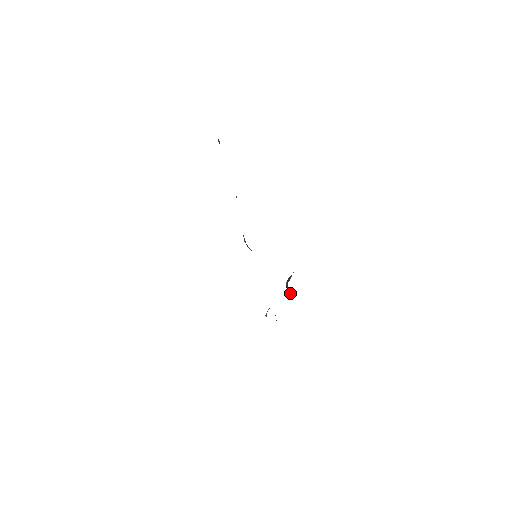
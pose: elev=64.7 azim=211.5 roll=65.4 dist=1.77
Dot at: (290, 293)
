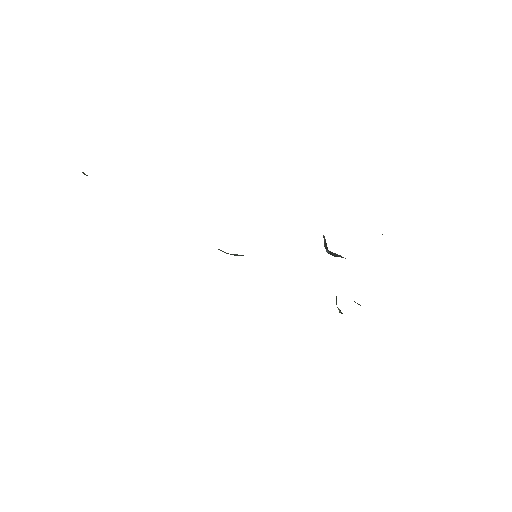
Dot at: (342, 257)
